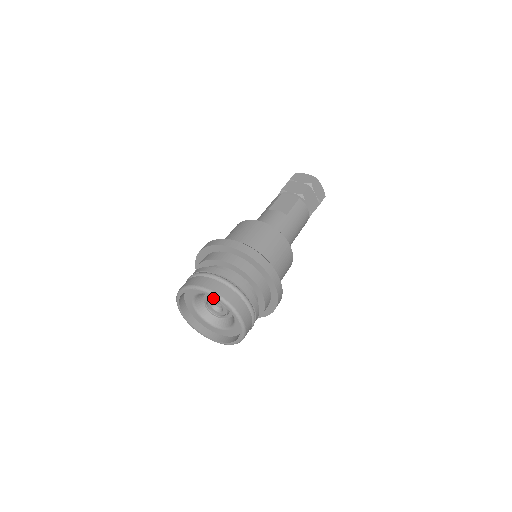
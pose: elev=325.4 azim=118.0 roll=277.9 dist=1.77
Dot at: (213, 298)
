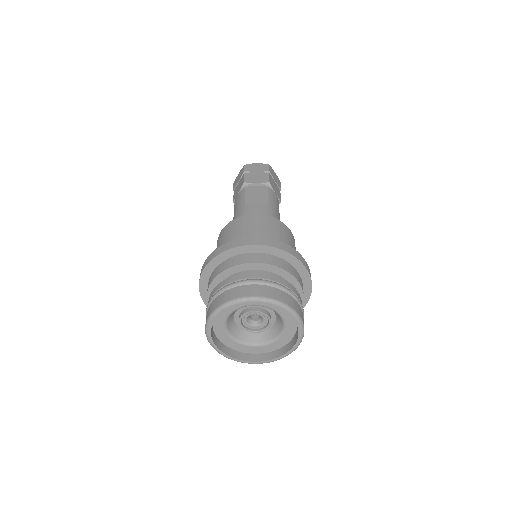
Dot at: (252, 310)
